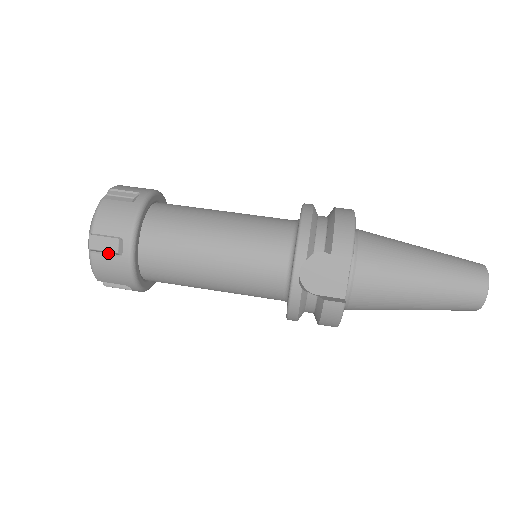
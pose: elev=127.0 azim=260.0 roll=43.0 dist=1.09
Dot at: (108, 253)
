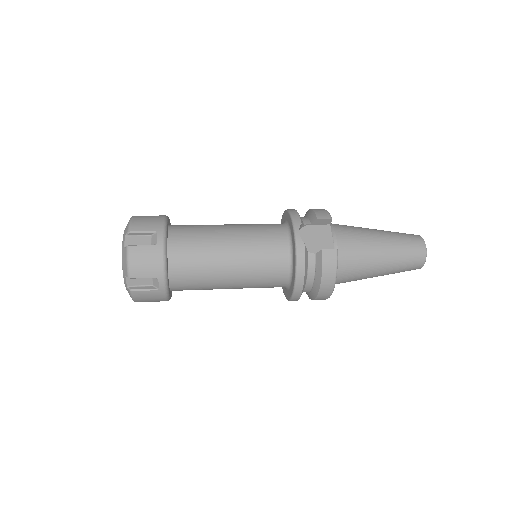
Dot at: (144, 244)
